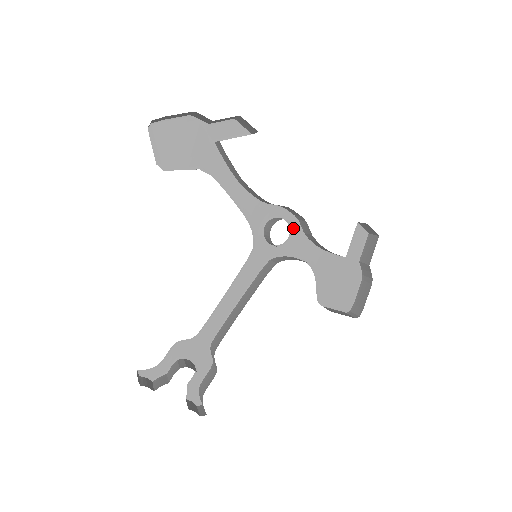
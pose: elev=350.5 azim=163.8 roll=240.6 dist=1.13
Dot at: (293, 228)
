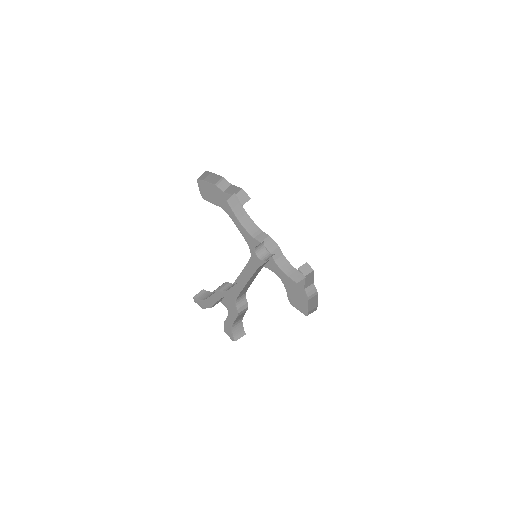
Dot at: occluded
